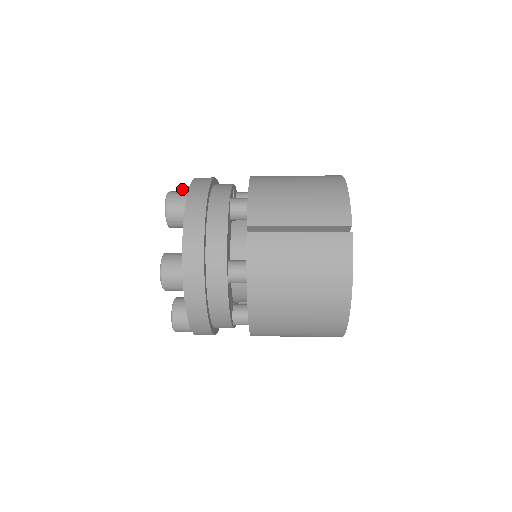
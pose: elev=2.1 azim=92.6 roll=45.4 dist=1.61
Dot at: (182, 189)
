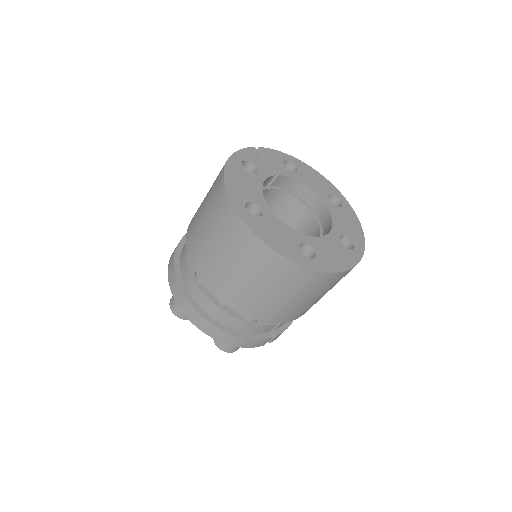
Dot at: occluded
